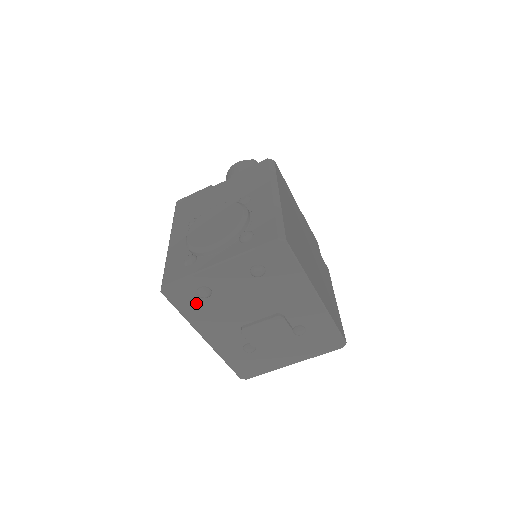
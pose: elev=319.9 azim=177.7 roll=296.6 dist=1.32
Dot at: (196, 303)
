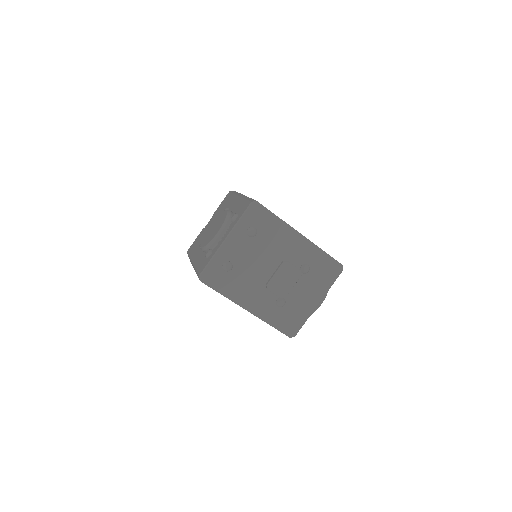
Dot at: (227, 279)
